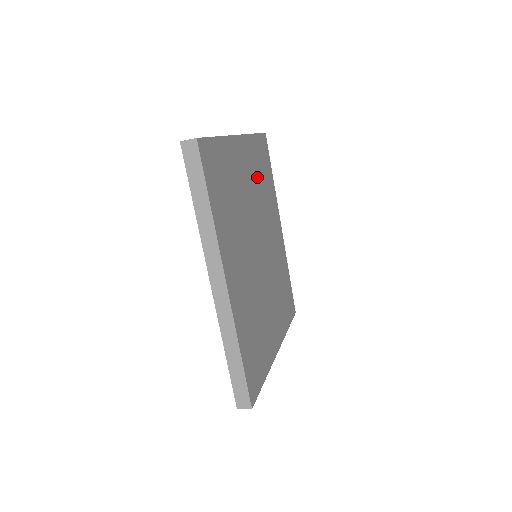
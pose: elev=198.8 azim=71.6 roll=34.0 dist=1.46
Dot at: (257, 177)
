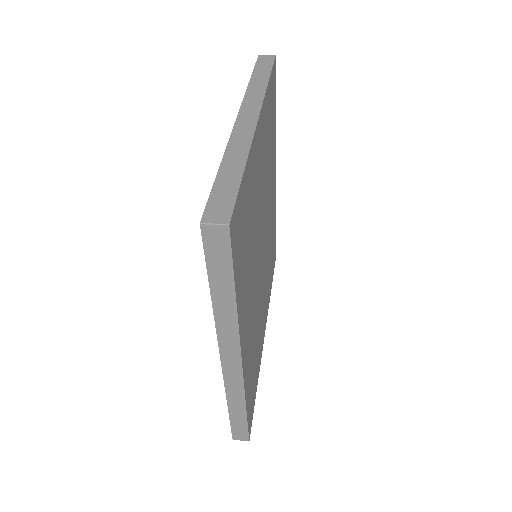
Dot at: (266, 149)
